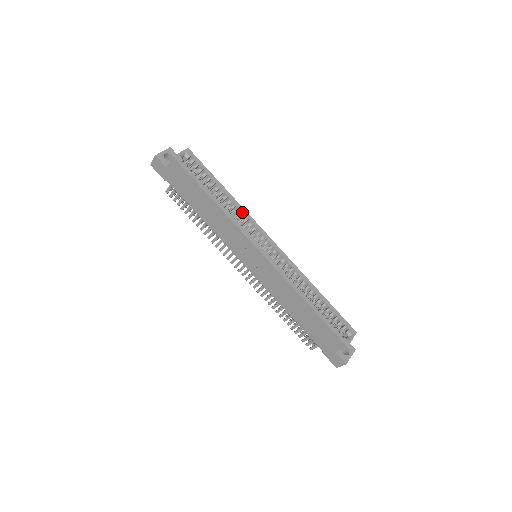
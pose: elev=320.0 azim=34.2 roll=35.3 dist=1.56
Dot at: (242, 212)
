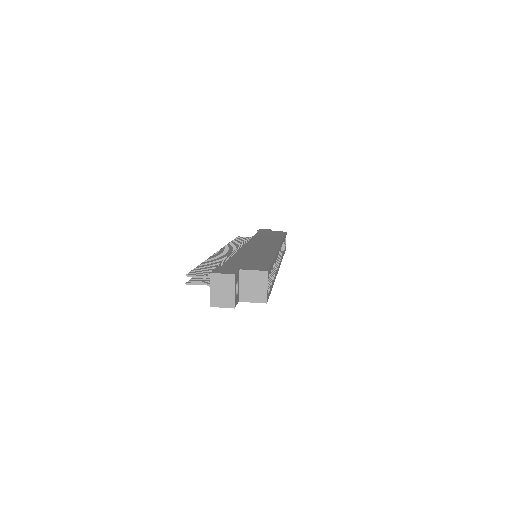
Dot at: (276, 257)
